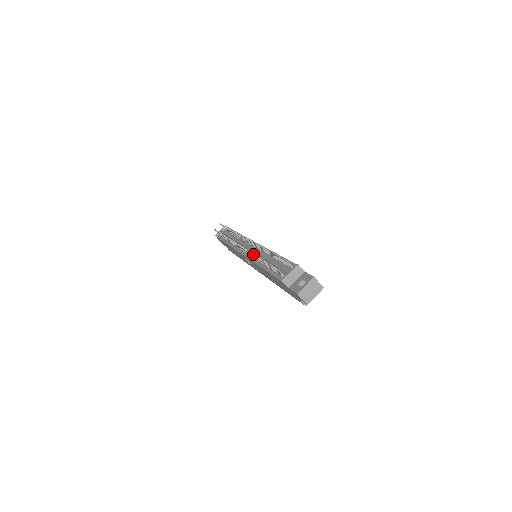
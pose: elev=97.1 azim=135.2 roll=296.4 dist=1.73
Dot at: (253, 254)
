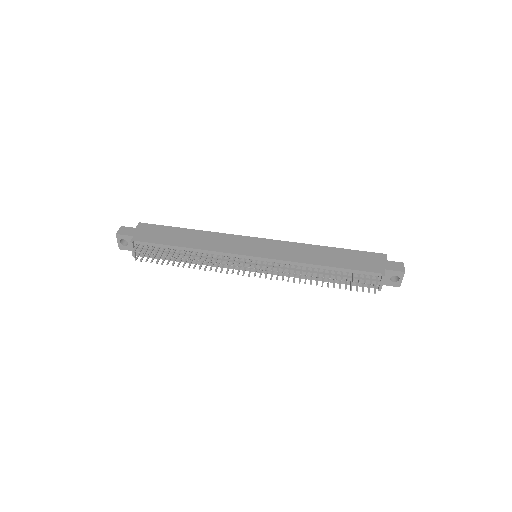
Dot at: occluded
